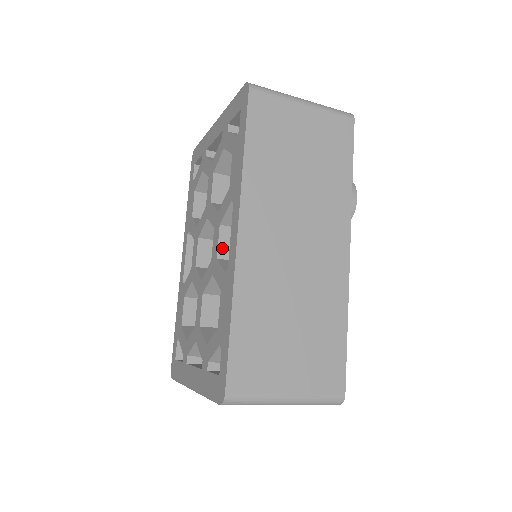
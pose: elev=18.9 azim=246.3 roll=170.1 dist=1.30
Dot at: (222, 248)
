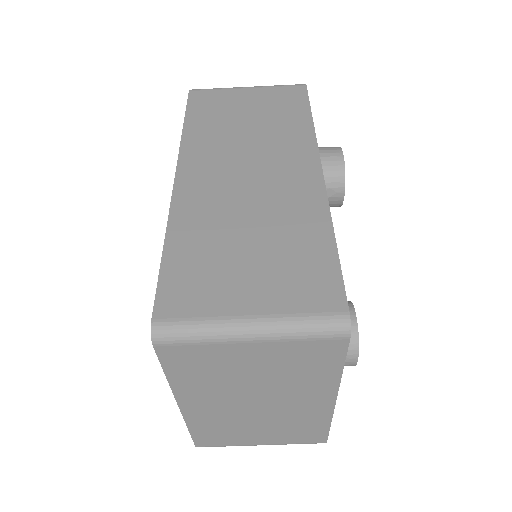
Dot at: occluded
